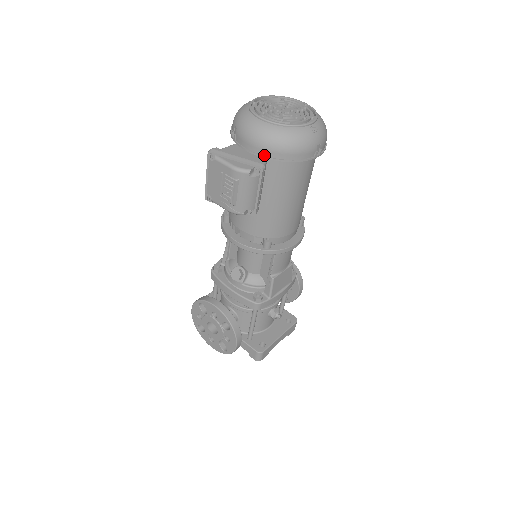
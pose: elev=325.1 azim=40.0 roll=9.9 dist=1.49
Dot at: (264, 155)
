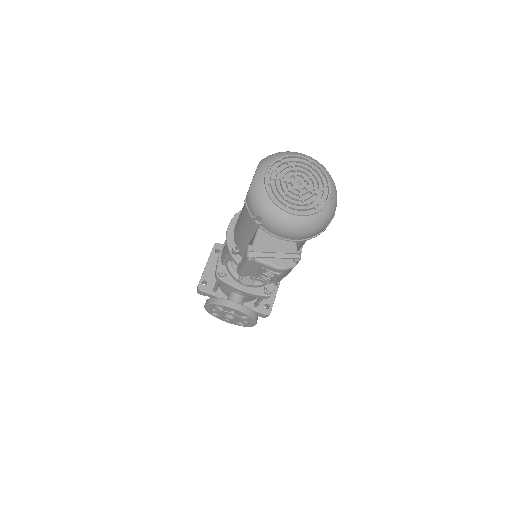
Dot at: (295, 239)
